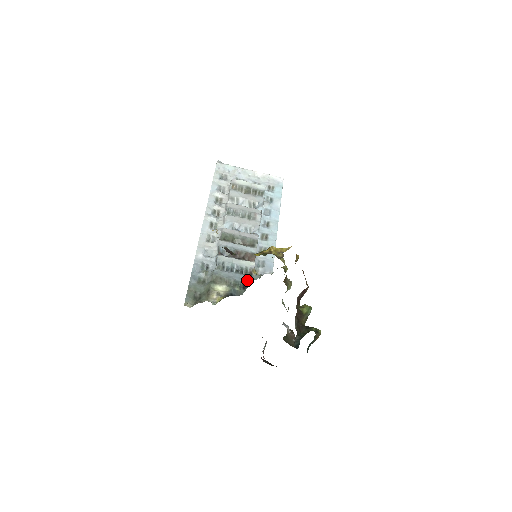
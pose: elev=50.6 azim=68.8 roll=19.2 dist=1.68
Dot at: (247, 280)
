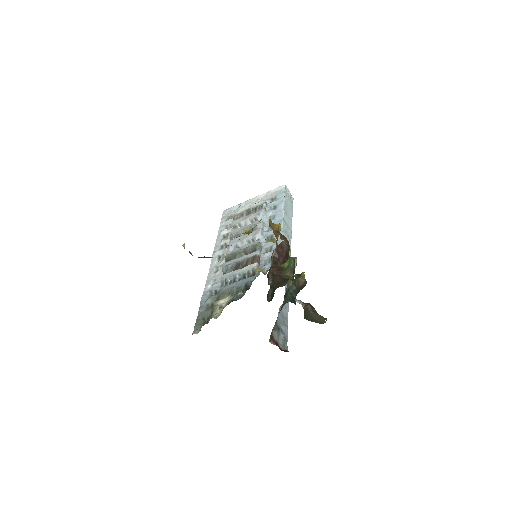
Dot at: (249, 281)
